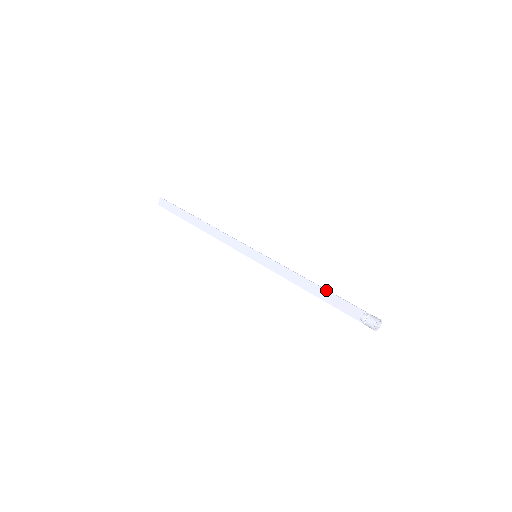
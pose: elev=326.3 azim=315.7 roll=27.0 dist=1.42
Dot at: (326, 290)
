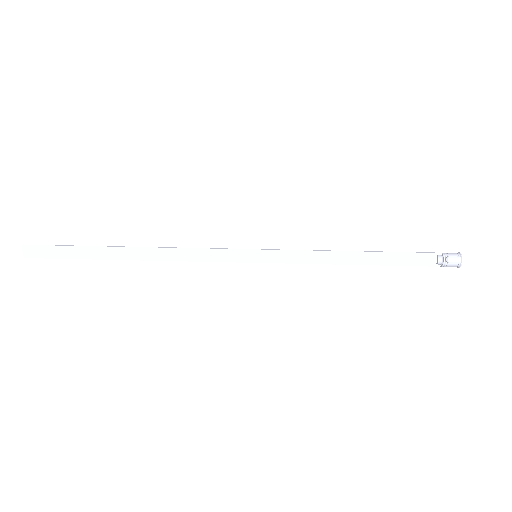
Dot at: (380, 252)
